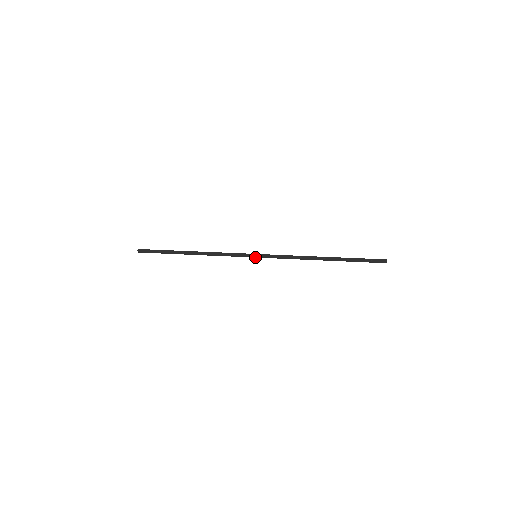
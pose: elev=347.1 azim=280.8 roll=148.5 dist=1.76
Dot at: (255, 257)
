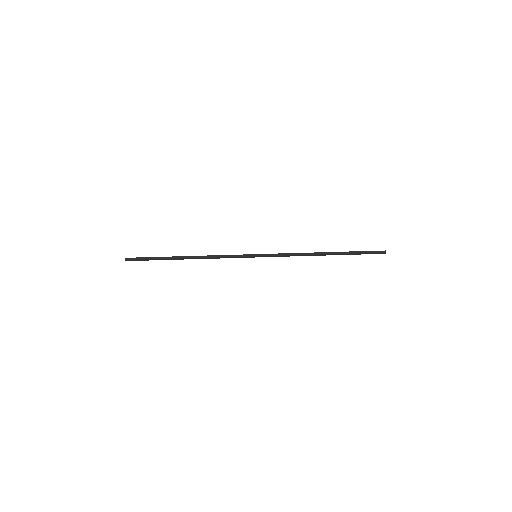
Dot at: occluded
